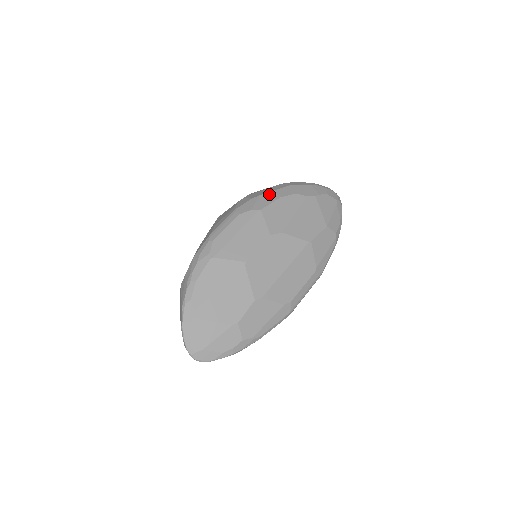
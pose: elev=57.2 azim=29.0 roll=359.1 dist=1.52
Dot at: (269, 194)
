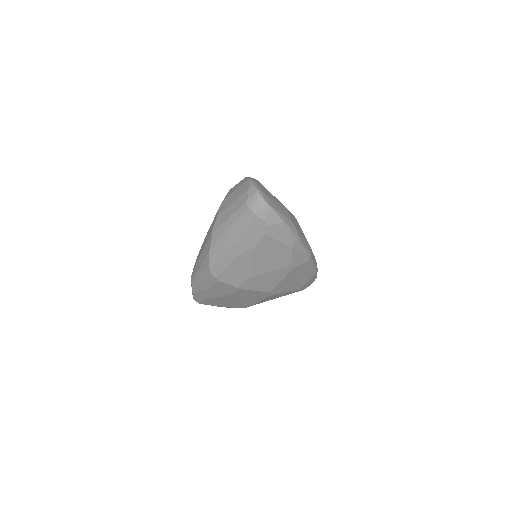
Dot at: occluded
